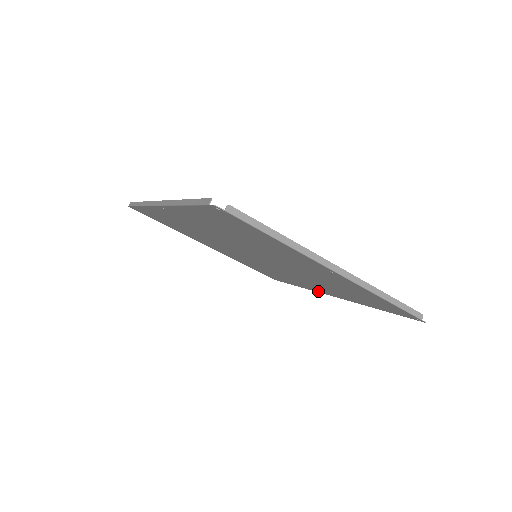
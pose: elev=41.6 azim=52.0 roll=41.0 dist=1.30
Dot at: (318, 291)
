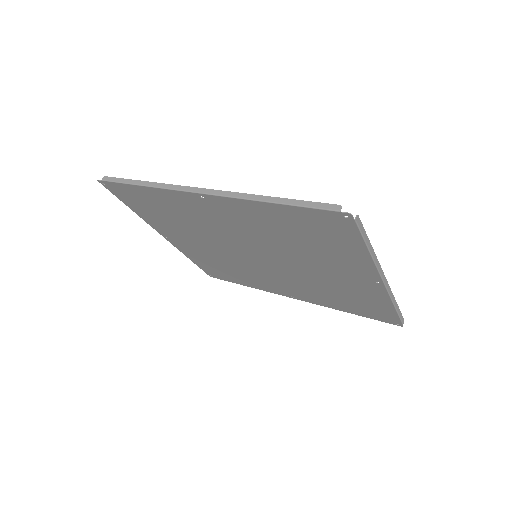
Dot at: (277, 292)
